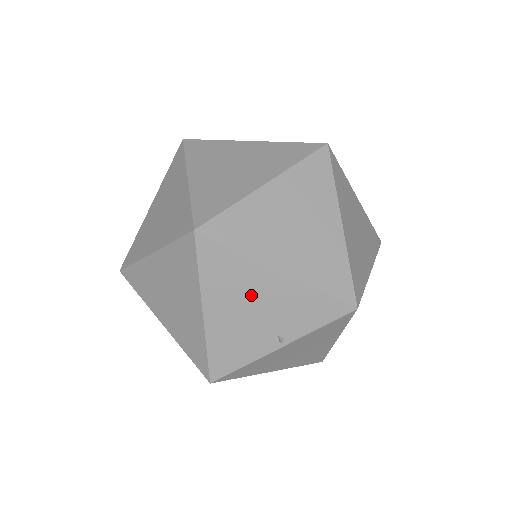
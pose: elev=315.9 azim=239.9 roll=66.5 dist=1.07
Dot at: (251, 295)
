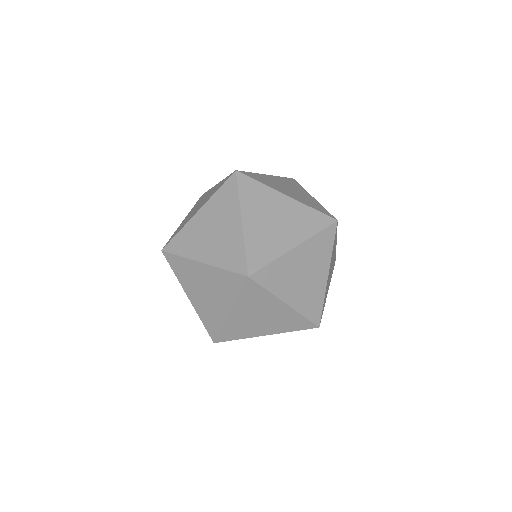
Dot at: occluded
